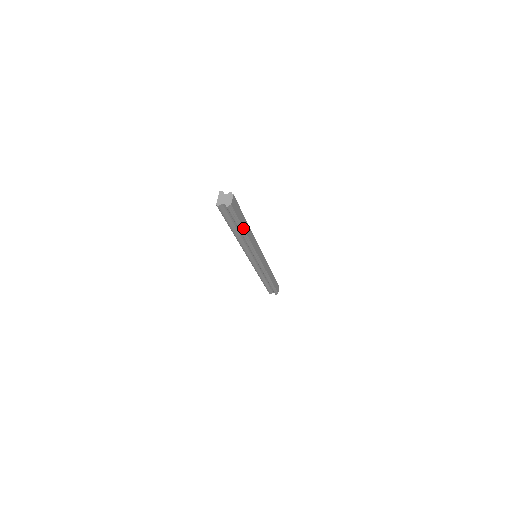
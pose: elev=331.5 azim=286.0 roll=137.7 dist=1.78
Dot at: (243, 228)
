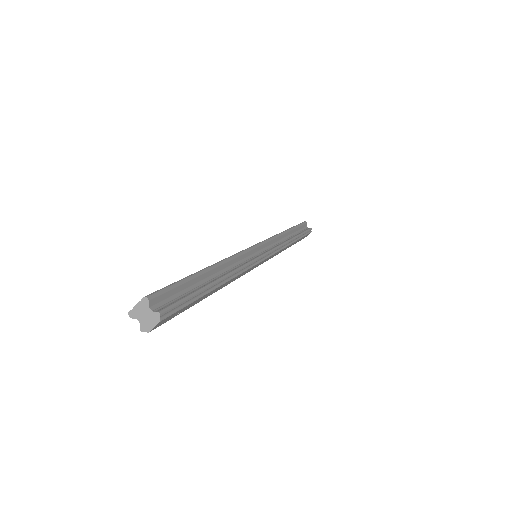
Dot at: (199, 301)
